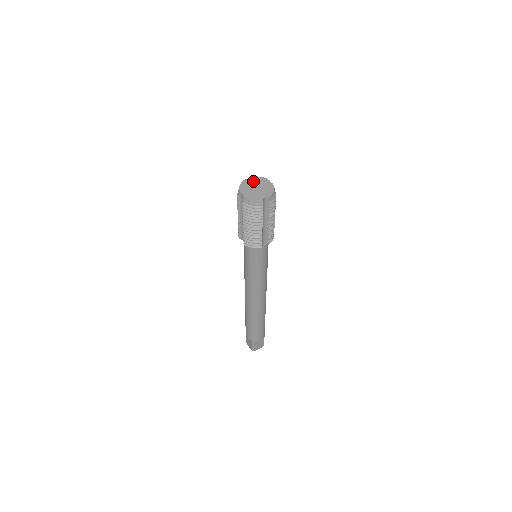
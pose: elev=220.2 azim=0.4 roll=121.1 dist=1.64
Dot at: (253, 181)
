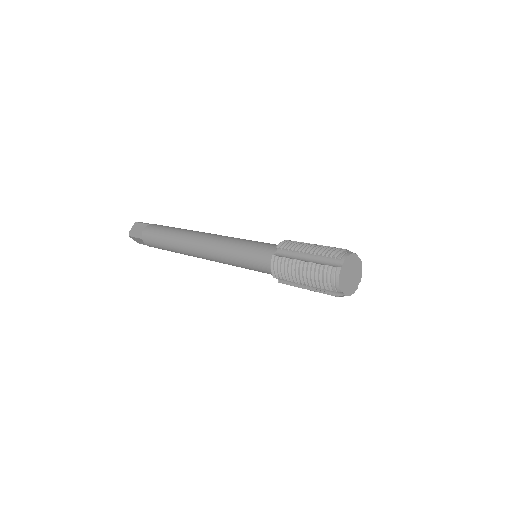
Dot at: (347, 267)
